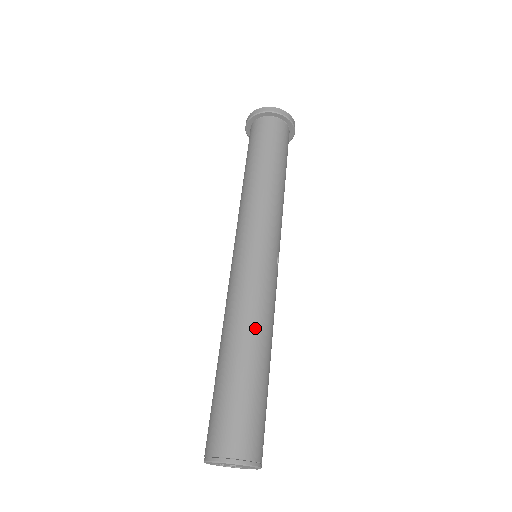
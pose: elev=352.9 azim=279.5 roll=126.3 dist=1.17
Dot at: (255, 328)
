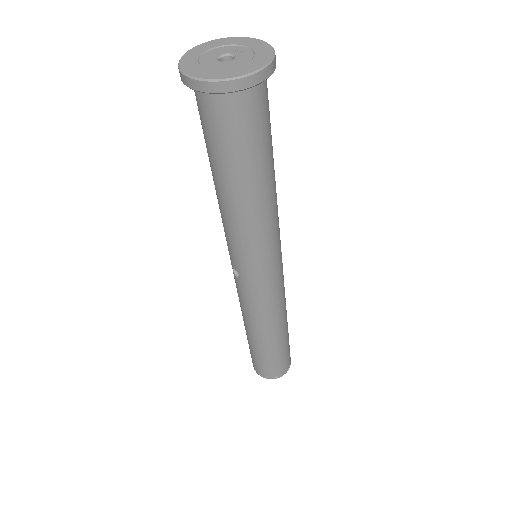
Dot at: (284, 318)
